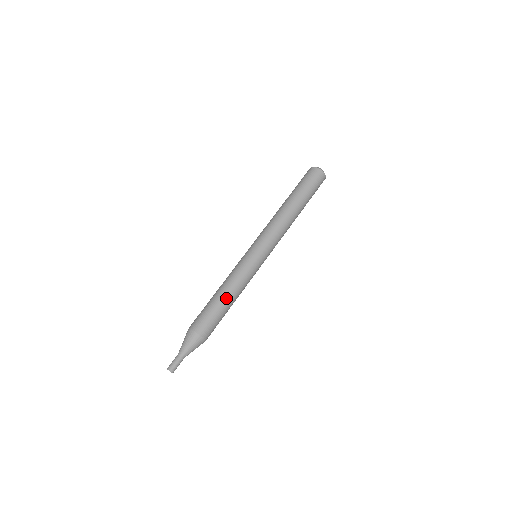
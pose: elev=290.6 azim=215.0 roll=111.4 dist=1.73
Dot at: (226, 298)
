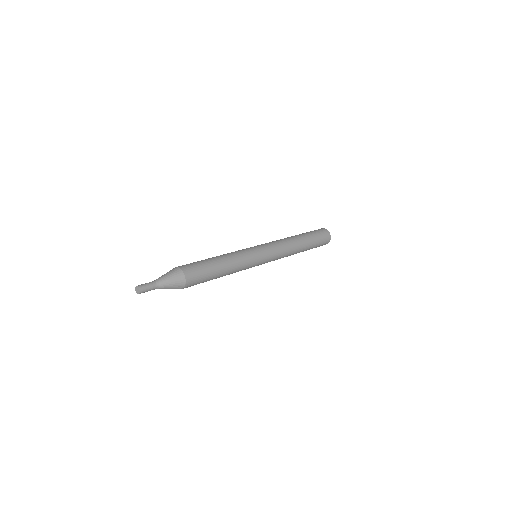
Dot at: (222, 266)
